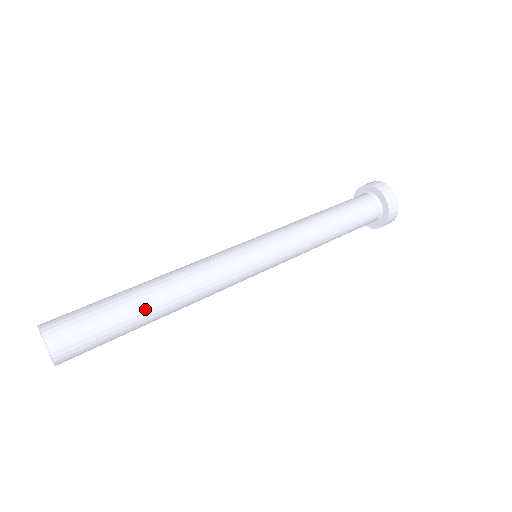
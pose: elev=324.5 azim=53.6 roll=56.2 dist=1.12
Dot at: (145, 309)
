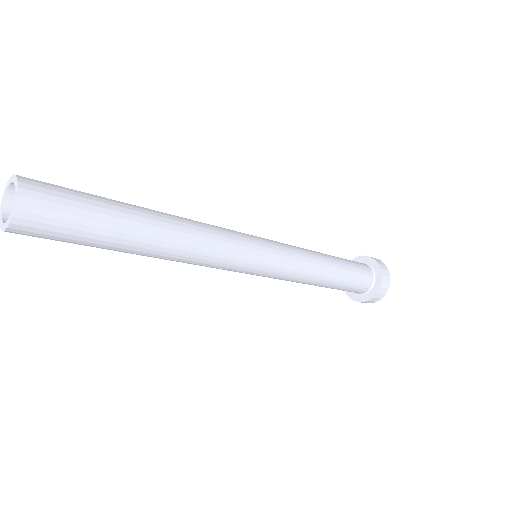
Dot at: occluded
